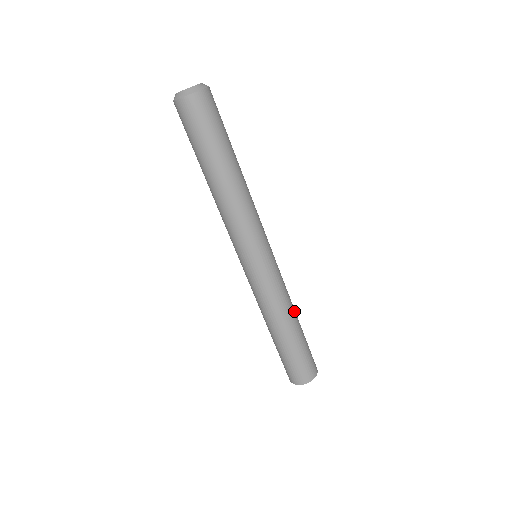
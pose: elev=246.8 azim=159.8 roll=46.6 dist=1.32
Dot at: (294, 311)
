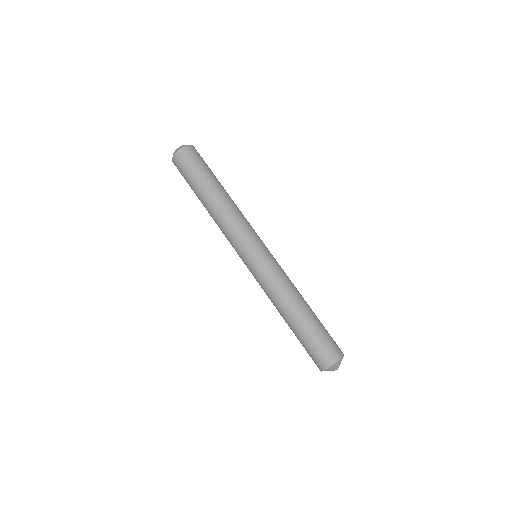
Dot at: occluded
